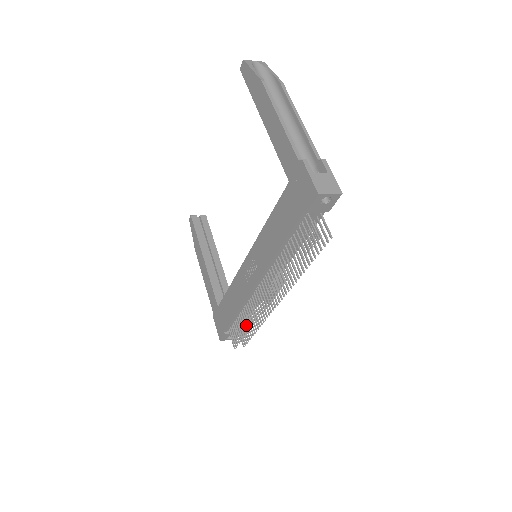
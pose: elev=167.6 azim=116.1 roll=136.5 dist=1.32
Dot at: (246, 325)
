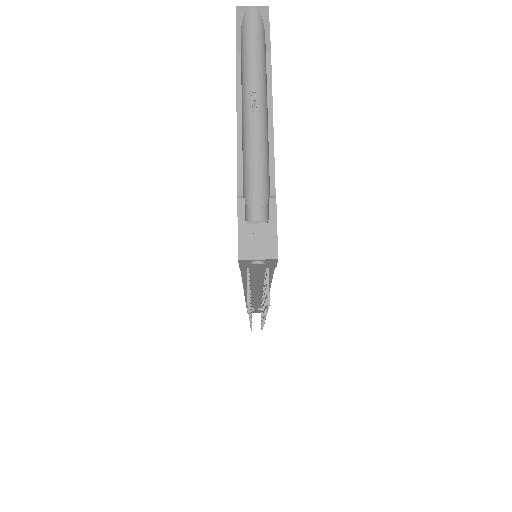
Dot at: occluded
